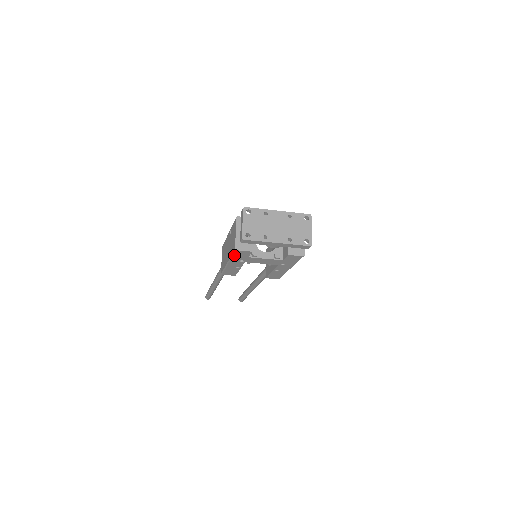
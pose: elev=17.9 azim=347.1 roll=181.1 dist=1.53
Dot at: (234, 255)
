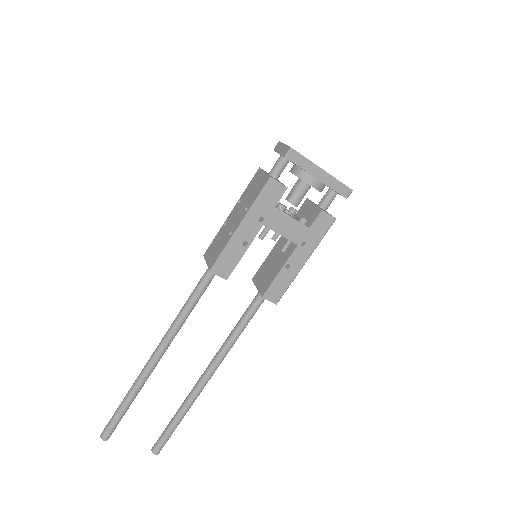
Dot at: (261, 196)
